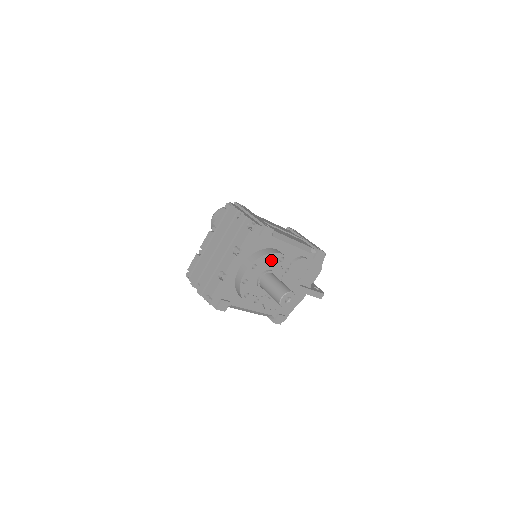
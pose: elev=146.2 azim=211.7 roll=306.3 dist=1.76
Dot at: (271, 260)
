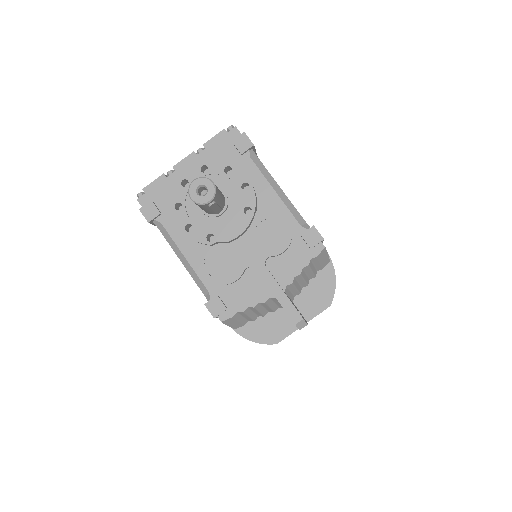
Dot at: (230, 177)
